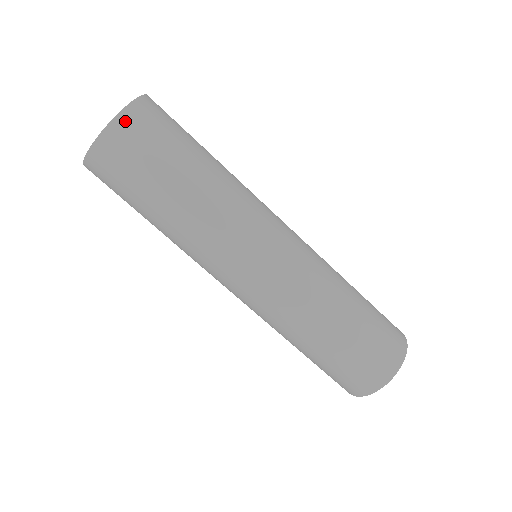
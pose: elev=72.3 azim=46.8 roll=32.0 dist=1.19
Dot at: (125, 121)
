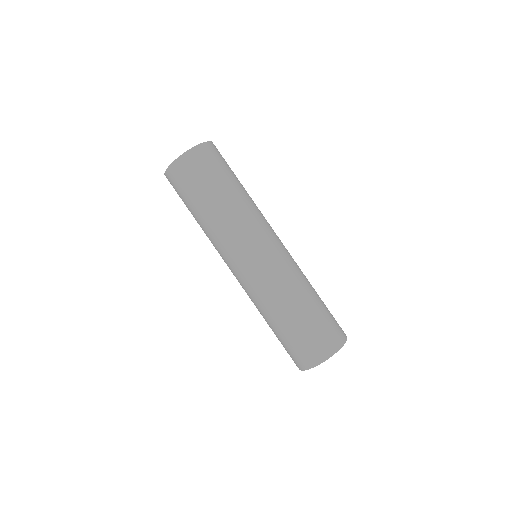
Dot at: (188, 157)
